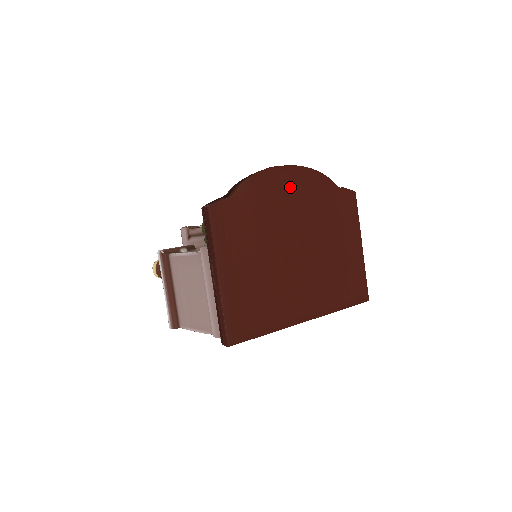
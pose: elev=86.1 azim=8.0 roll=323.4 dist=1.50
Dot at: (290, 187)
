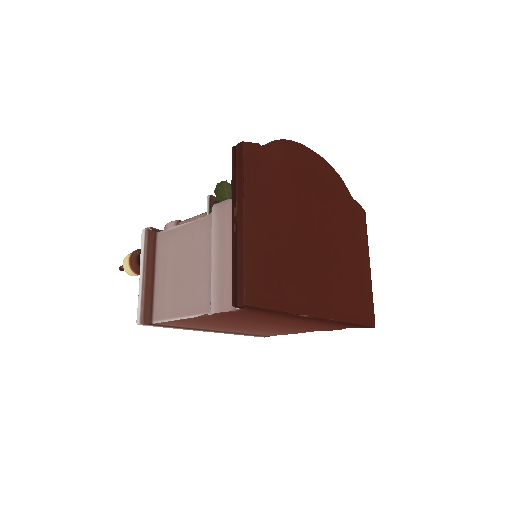
Dot at: (314, 171)
